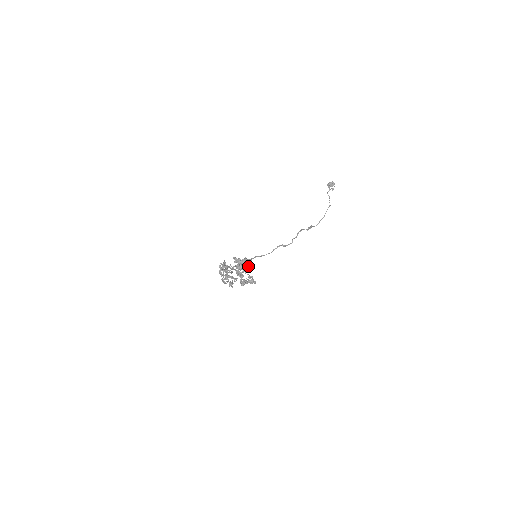
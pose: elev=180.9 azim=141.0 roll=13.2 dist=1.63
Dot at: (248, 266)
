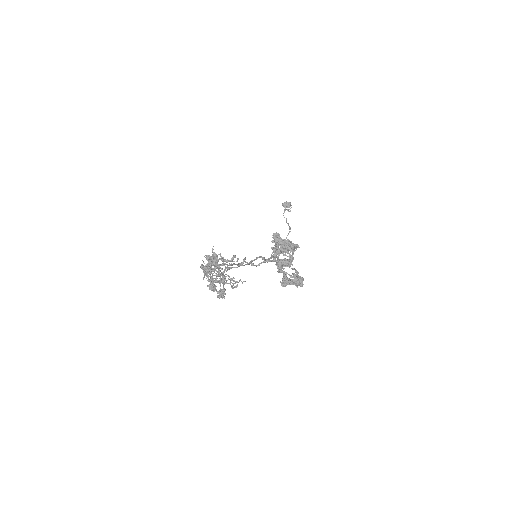
Dot at: occluded
